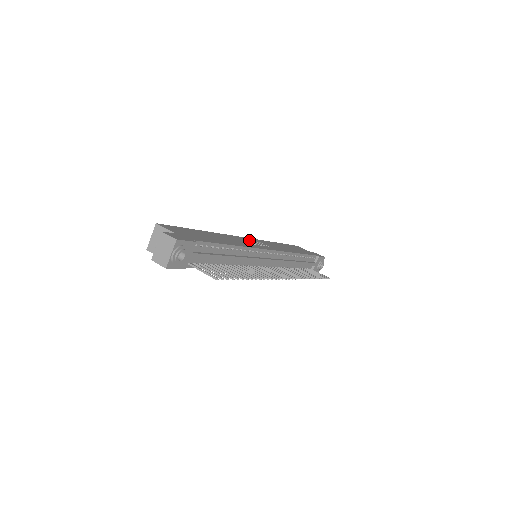
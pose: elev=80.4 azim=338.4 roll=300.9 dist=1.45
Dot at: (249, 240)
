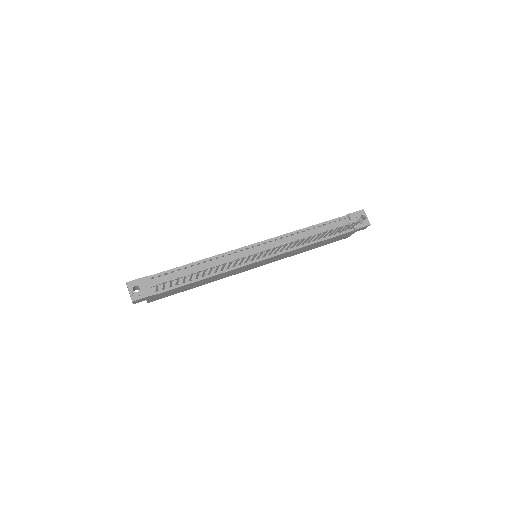
Dot at: occluded
